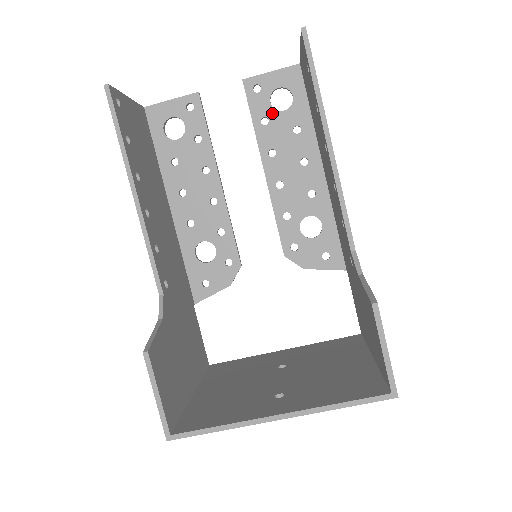
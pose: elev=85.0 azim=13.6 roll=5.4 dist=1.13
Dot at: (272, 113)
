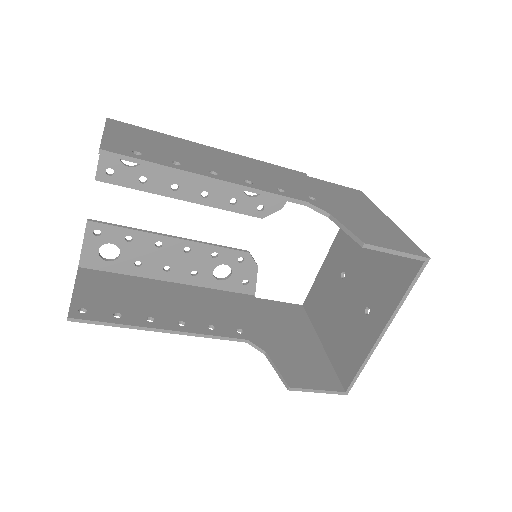
Dot at: (139, 170)
